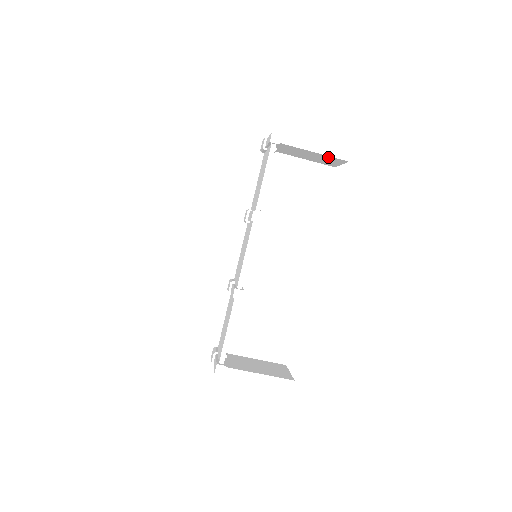
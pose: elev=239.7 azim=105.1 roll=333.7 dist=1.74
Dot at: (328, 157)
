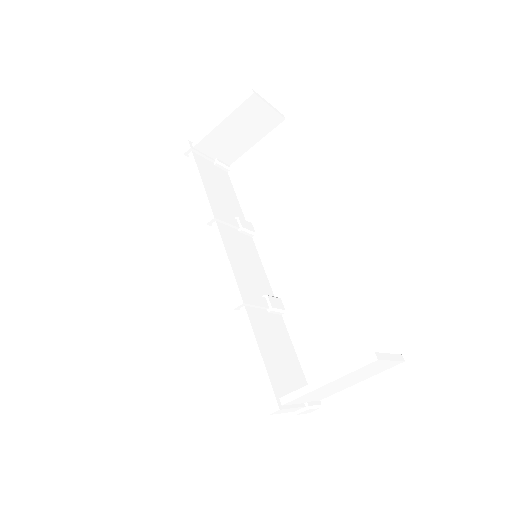
Dot at: (240, 112)
